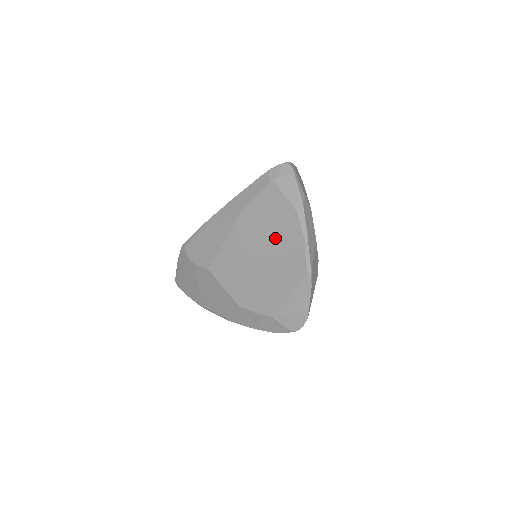
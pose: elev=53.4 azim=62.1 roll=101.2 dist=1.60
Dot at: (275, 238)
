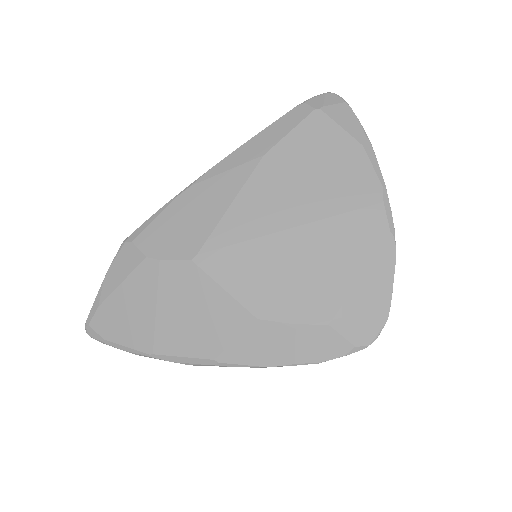
Dot at: (328, 187)
